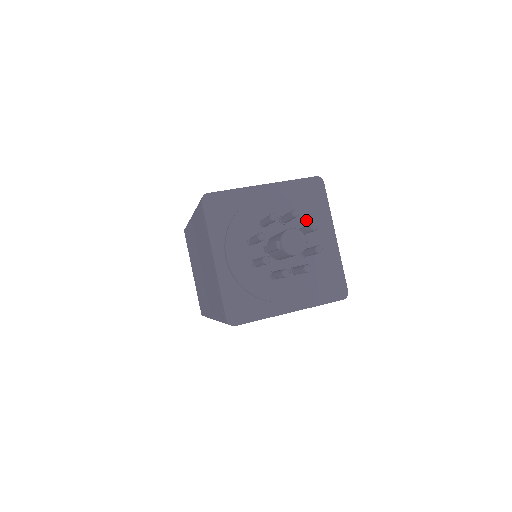
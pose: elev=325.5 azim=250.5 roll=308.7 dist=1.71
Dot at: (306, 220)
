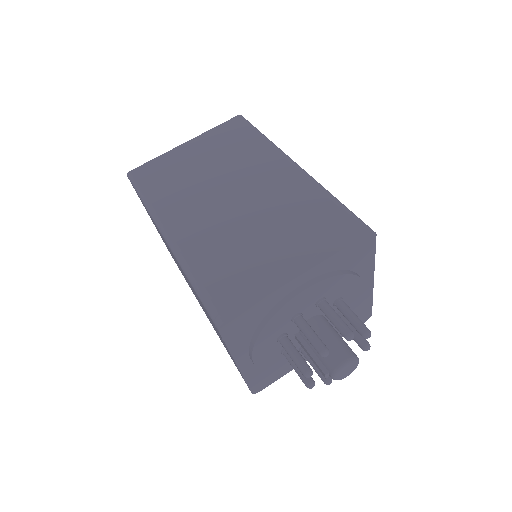
Dot at: (346, 288)
